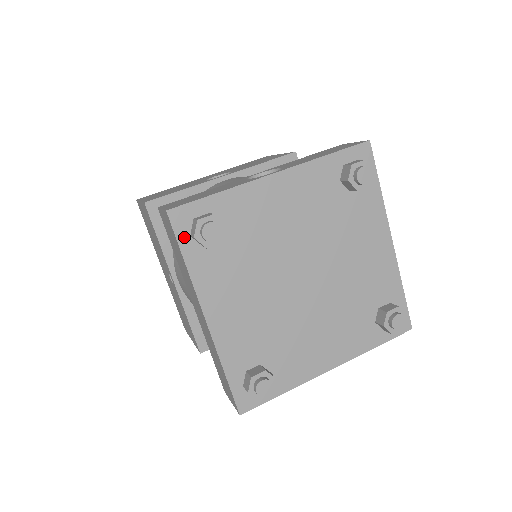
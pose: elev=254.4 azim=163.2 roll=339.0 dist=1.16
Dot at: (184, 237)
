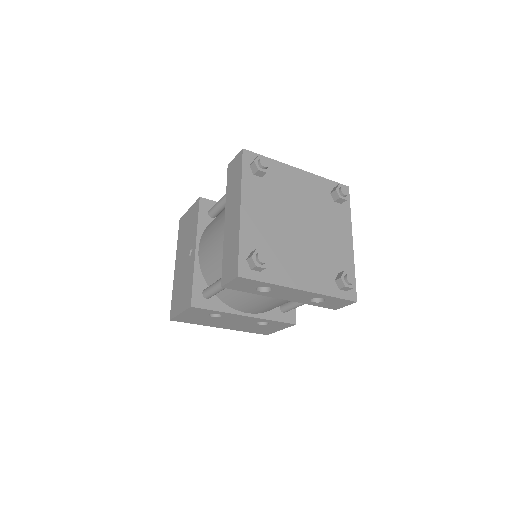
Dot at: (246, 164)
